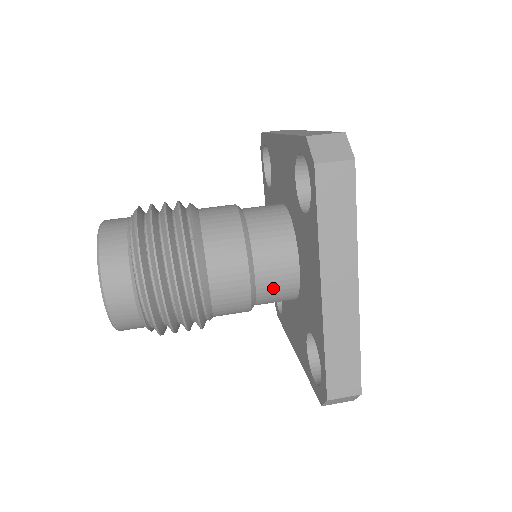
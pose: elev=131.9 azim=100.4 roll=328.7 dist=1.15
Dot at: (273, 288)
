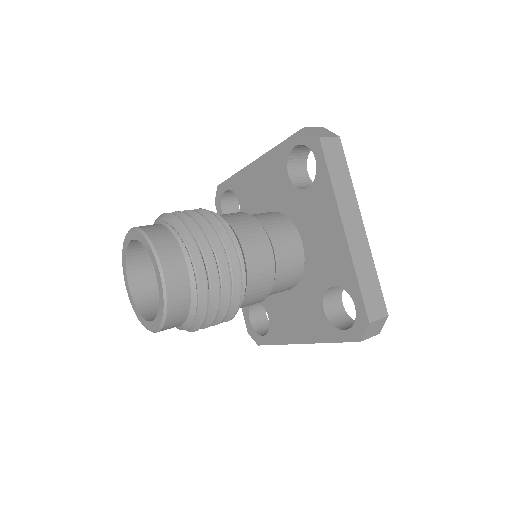
Dot at: (287, 264)
